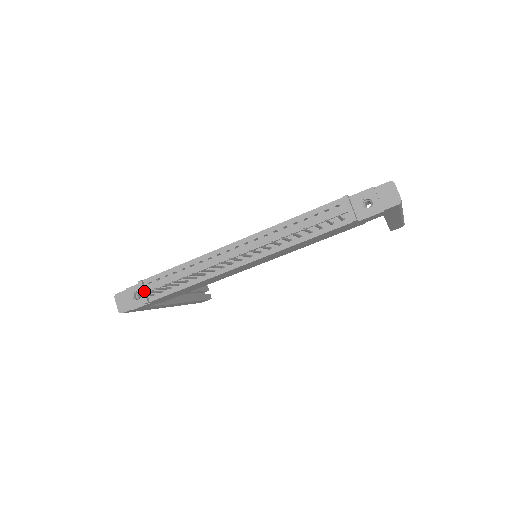
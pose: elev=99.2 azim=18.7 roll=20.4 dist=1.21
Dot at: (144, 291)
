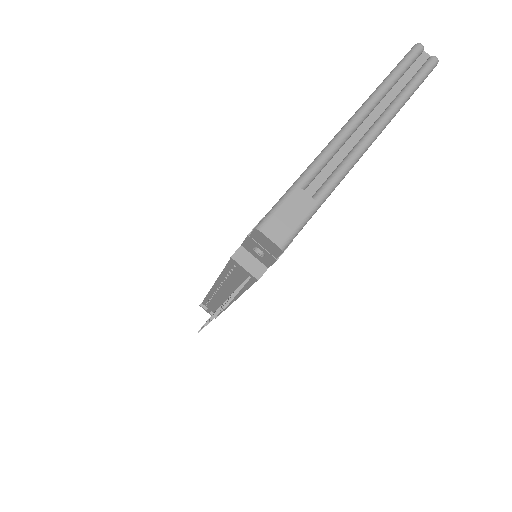
Dot at: (207, 312)
